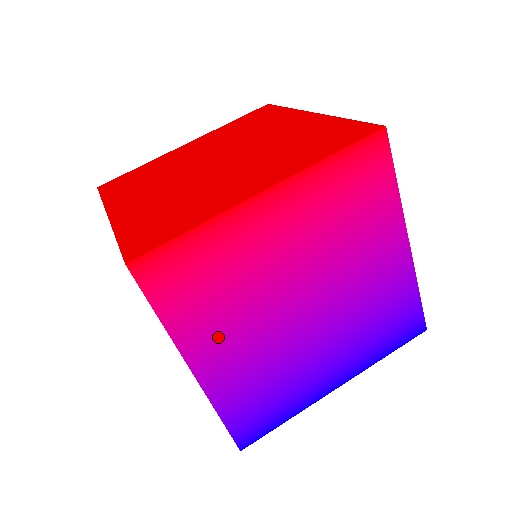
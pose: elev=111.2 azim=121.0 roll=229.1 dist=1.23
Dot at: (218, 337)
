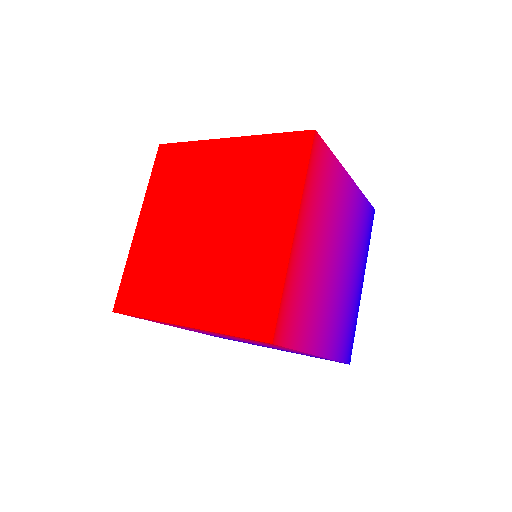
Dot at: (317, 326)
